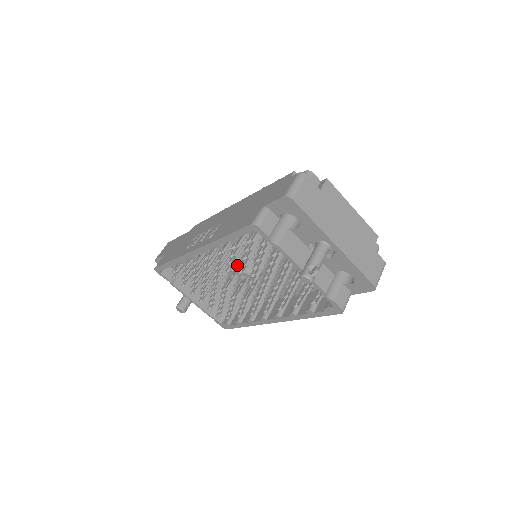
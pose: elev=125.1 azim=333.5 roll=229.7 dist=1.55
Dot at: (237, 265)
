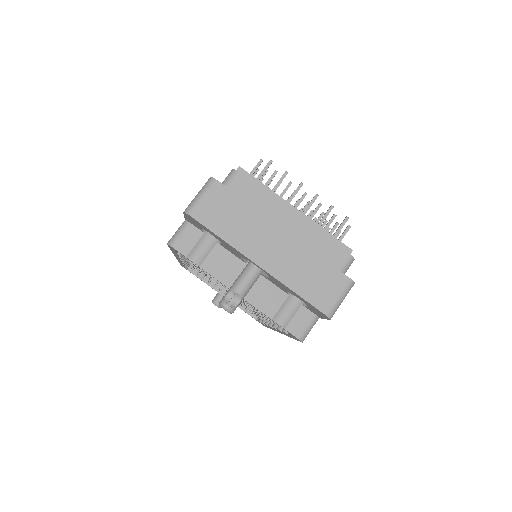
Dot at: occluded
